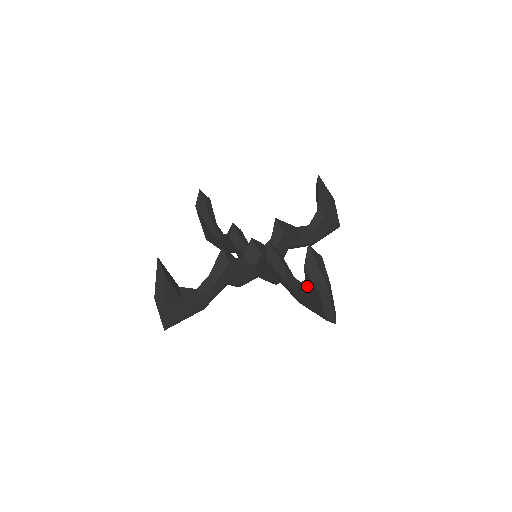
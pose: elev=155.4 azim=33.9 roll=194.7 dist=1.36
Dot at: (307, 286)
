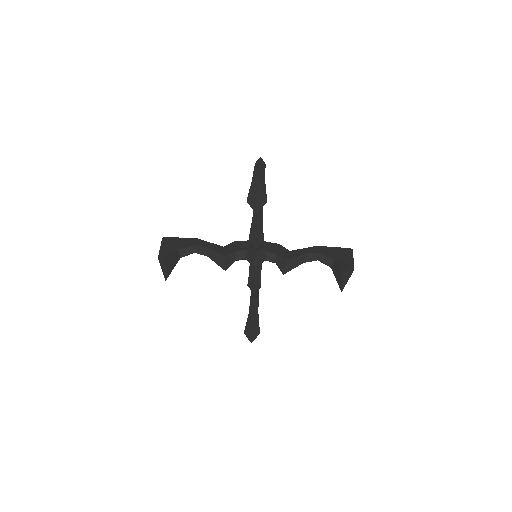
Dot at: occluded
